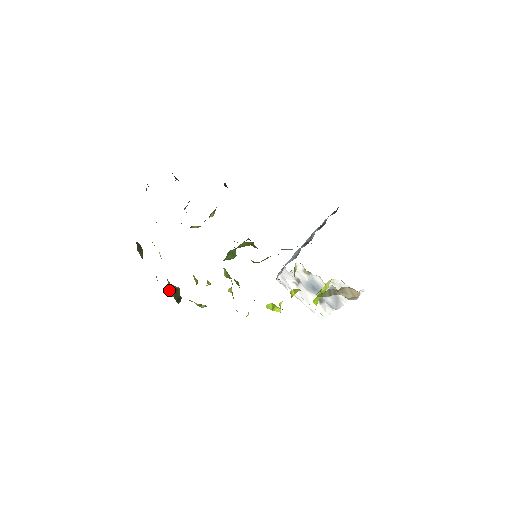
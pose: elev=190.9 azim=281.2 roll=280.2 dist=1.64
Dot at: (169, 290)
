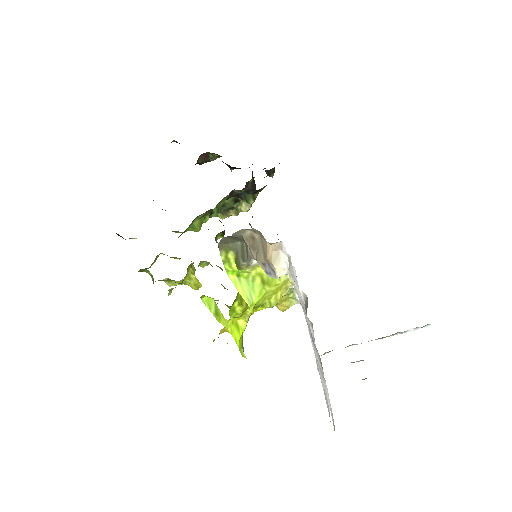
Dot at: occluded
